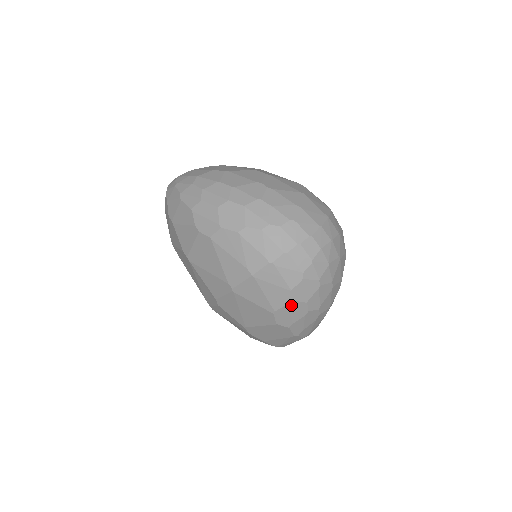
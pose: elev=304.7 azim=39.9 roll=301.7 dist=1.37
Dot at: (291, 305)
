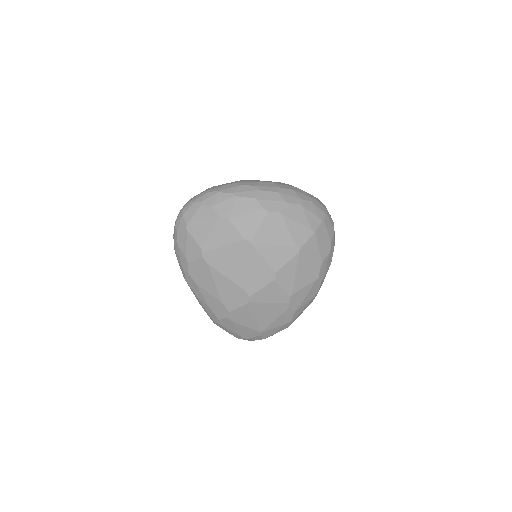
Dot at: (329, 256)
